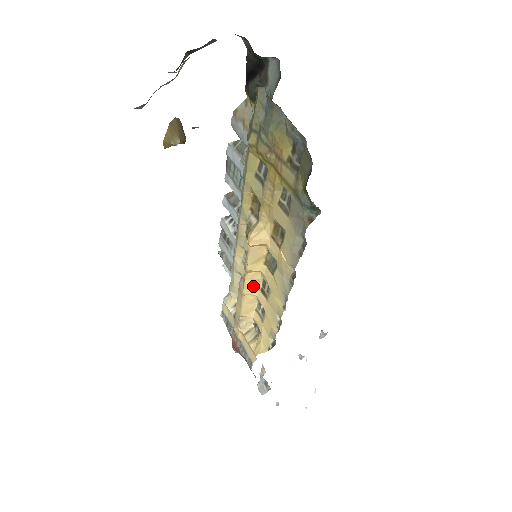
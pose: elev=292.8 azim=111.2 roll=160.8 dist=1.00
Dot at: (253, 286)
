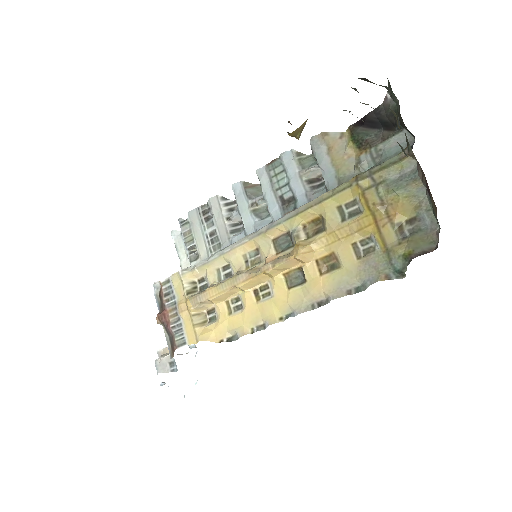
Dot at: (252, 284)
